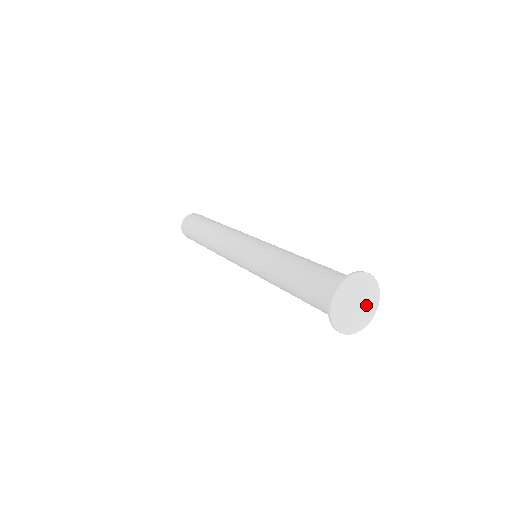
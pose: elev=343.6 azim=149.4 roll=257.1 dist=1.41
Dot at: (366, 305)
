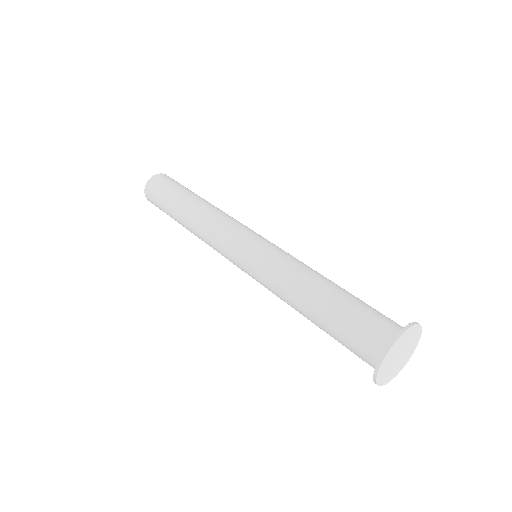
Dot at: (403, 359)
